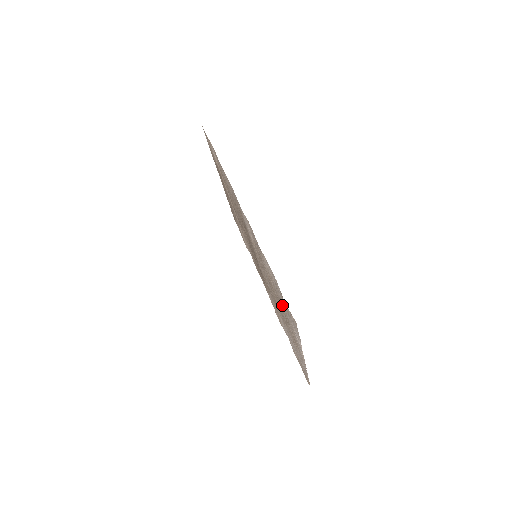
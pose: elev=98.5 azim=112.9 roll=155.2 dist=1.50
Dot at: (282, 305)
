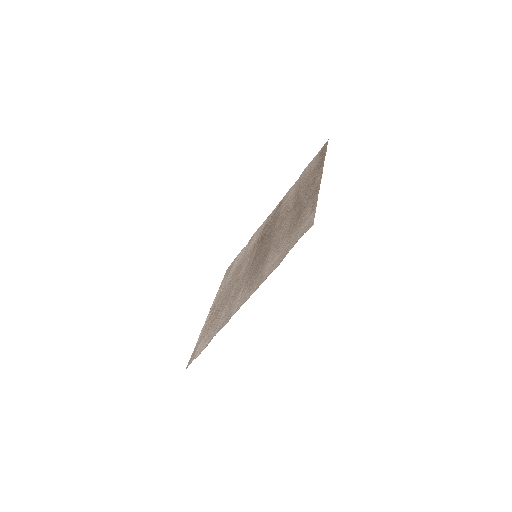
Dot at: (211, 324)
